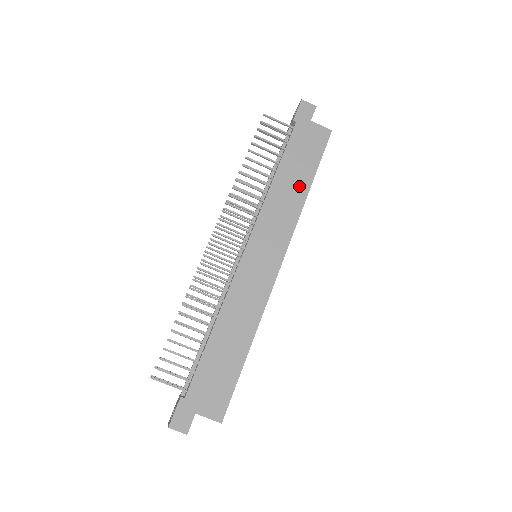
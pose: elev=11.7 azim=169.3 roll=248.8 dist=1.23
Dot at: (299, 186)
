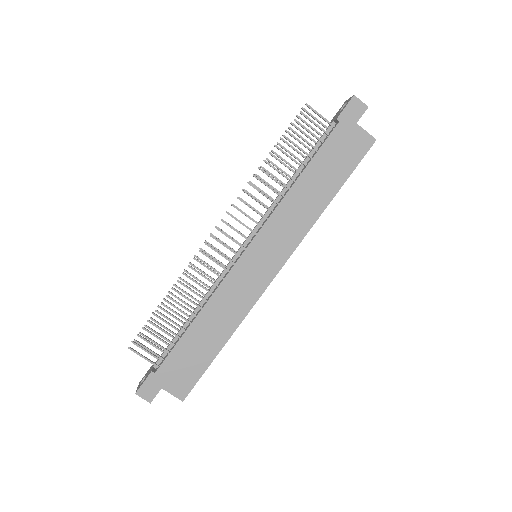
Dot at: (320, 196)
